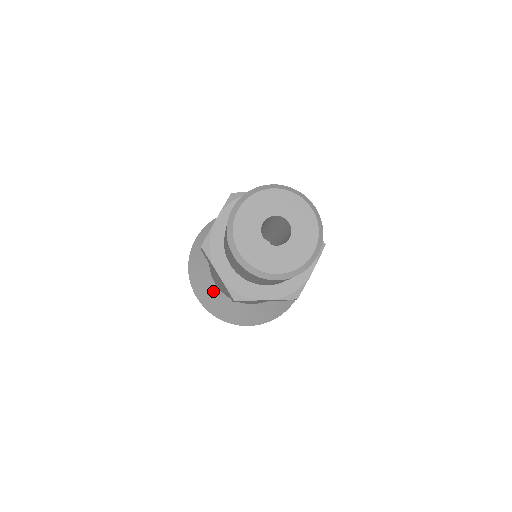
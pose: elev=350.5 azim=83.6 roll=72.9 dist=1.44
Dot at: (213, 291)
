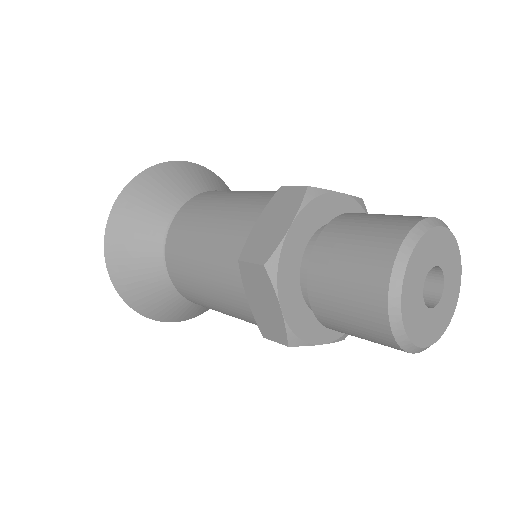
Dot at: (148, 280)
